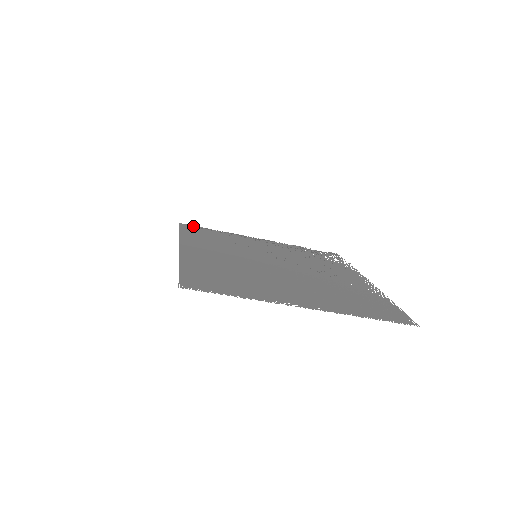
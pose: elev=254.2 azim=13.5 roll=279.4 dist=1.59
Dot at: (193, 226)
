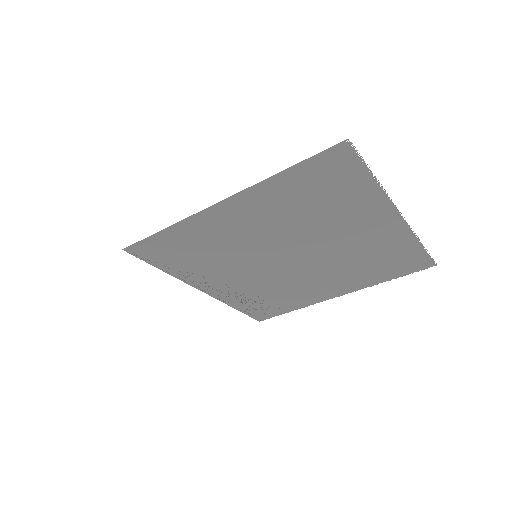
Dot at: (139, 255)
